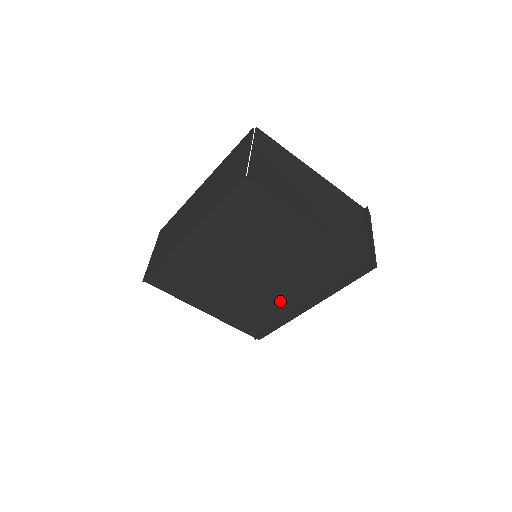
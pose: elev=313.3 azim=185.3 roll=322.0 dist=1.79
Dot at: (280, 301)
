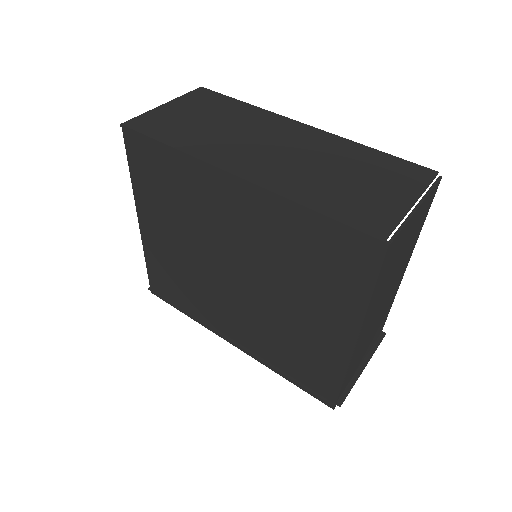
Dot at: (218, 310)
